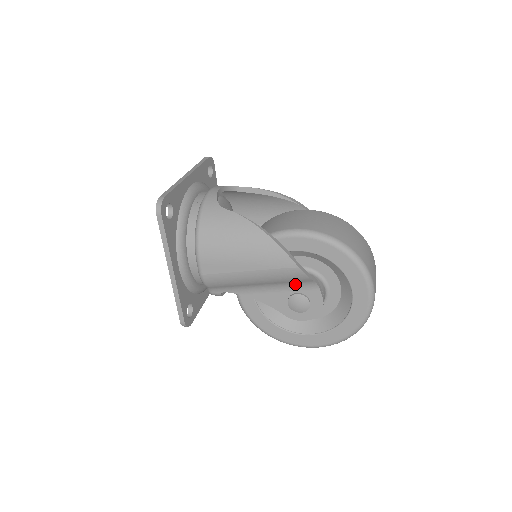
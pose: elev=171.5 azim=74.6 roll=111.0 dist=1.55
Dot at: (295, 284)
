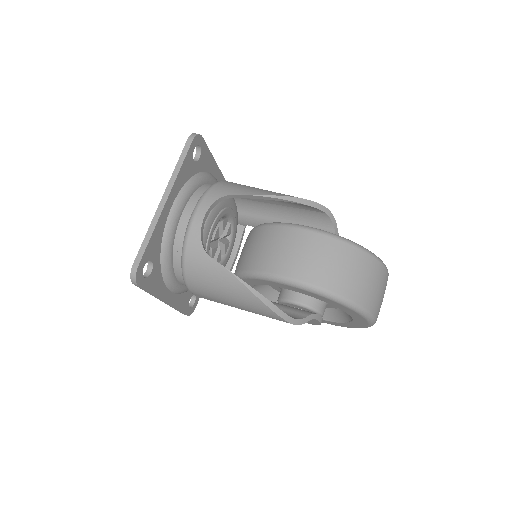
Dot at: occluded
